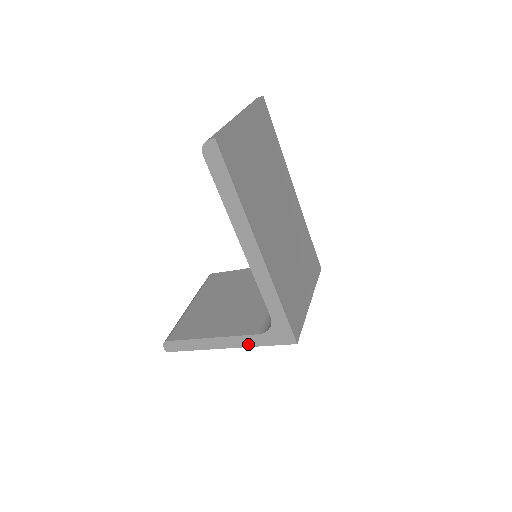
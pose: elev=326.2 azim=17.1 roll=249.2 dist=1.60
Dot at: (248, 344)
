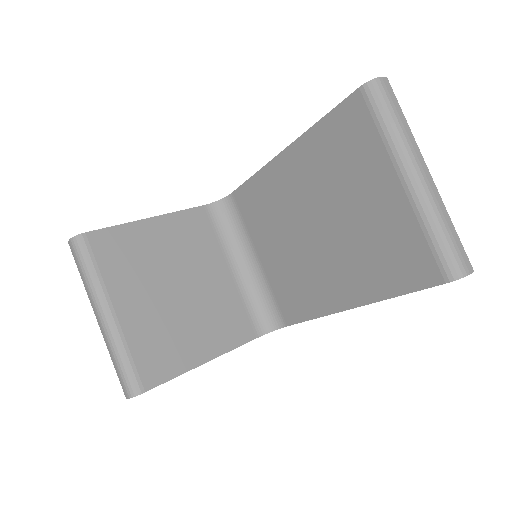
Dot at: occluded
